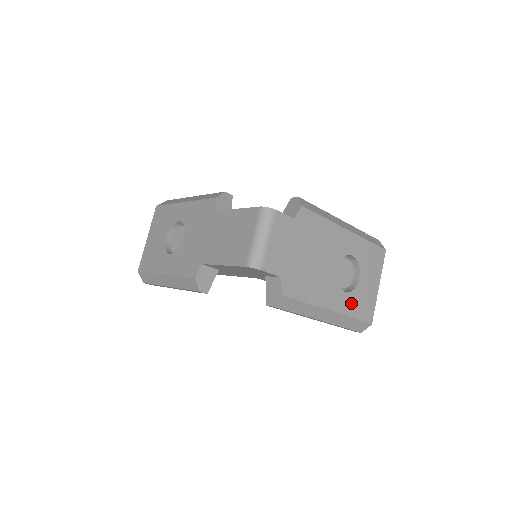
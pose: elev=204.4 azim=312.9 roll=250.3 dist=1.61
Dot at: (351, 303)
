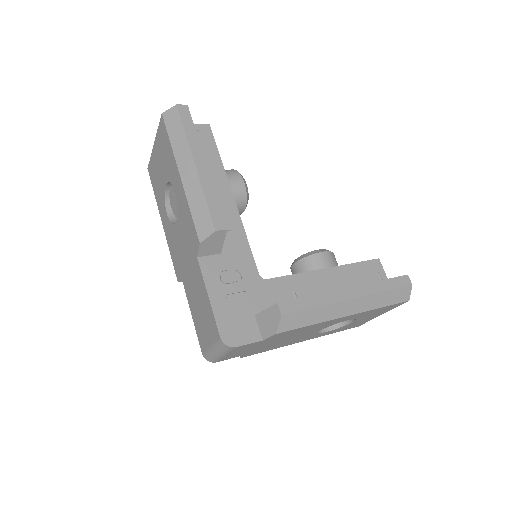
Dot at: (334, 331)
